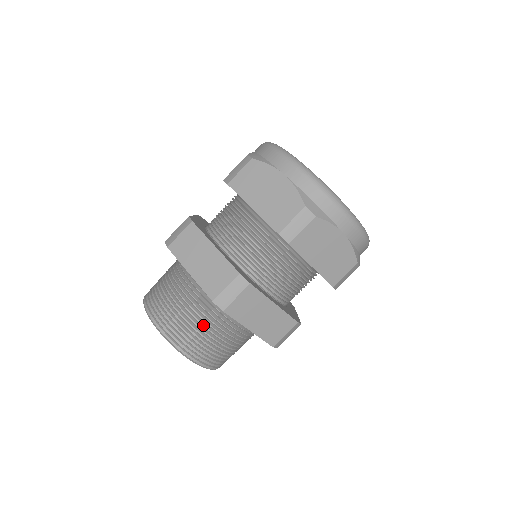
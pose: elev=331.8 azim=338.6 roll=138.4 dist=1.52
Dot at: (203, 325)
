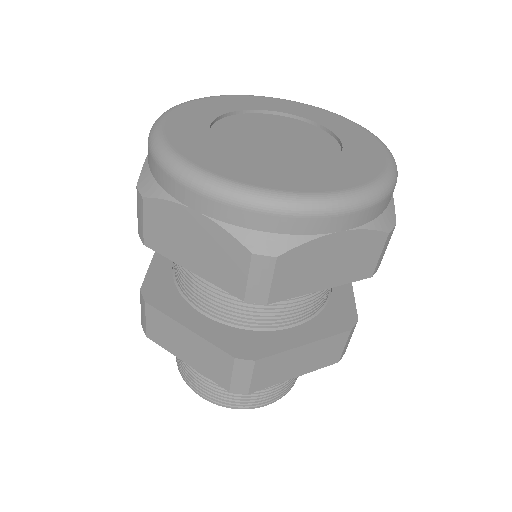
Dot at: occluded
